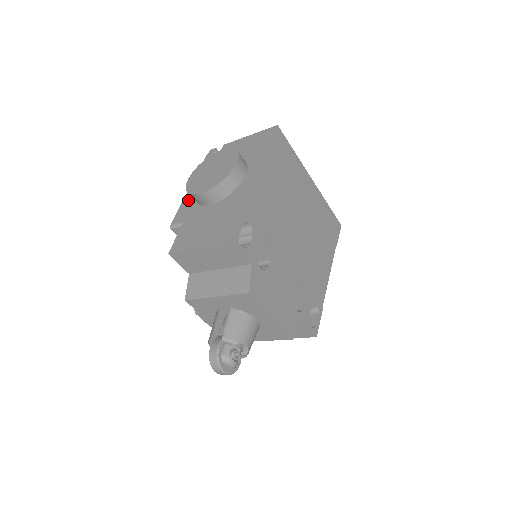
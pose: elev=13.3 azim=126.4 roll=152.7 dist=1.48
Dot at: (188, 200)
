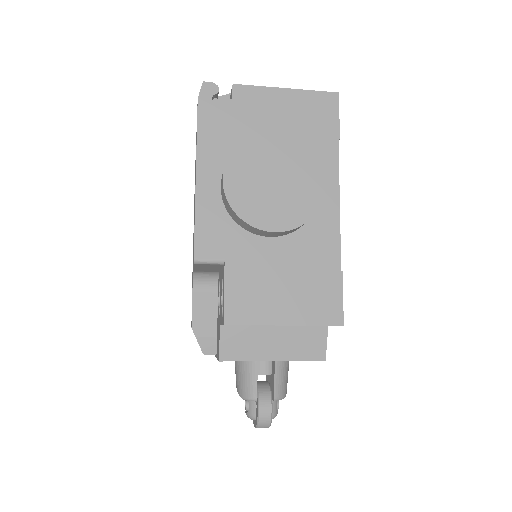
Dot at: (210, 208)
